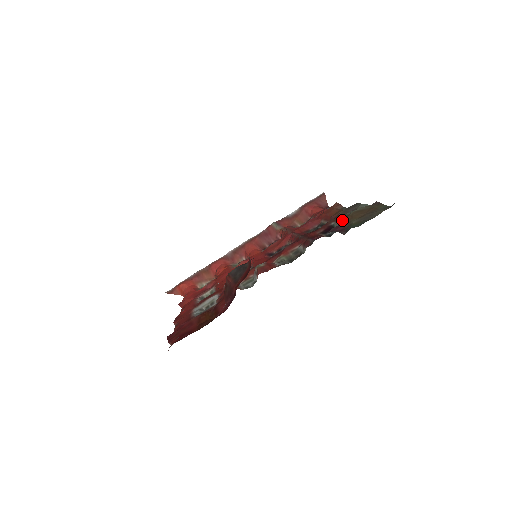
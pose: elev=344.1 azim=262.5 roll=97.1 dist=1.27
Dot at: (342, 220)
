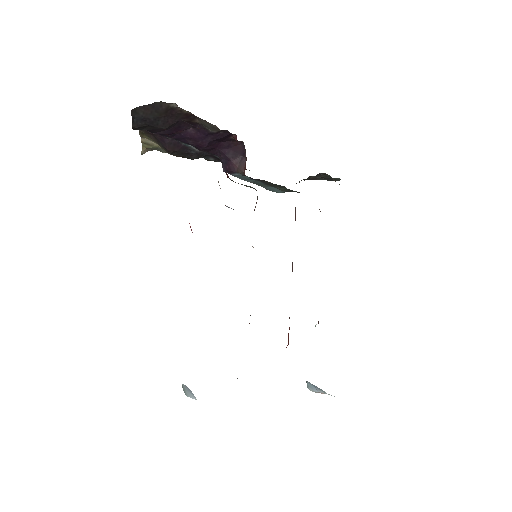
Dot at: occluded
